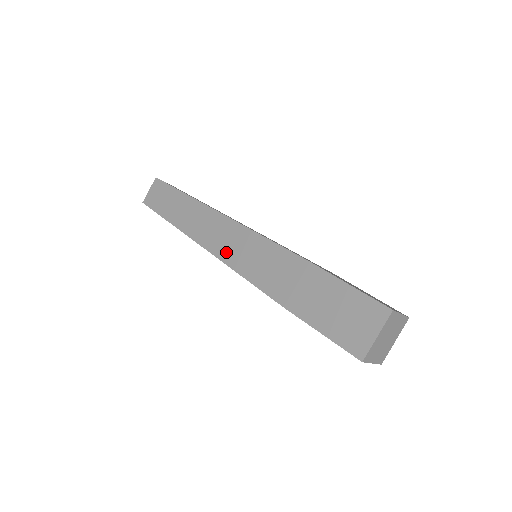
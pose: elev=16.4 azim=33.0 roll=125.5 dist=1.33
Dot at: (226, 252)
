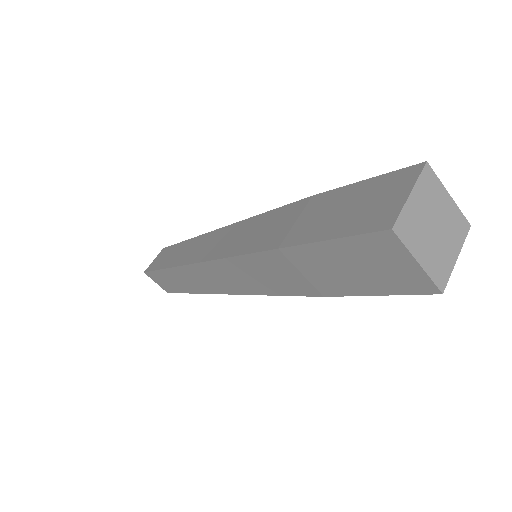
Dot at: (217, 250)
